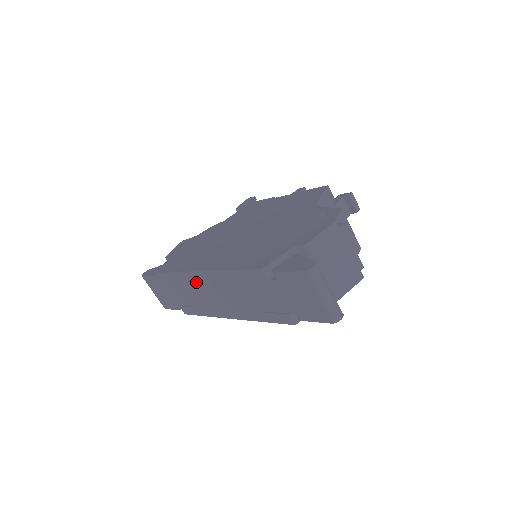
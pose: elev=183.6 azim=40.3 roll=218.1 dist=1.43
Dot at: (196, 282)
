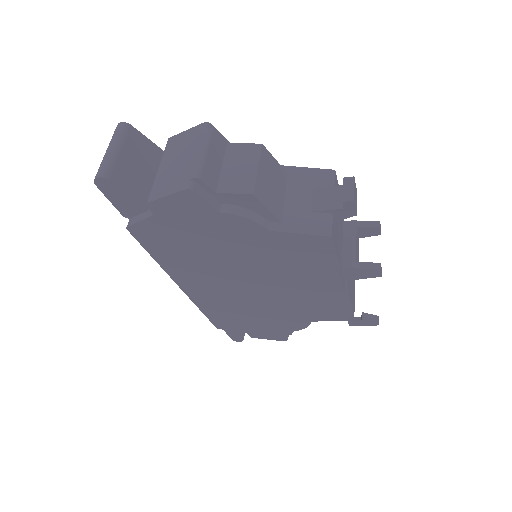
Dot at: occluded
